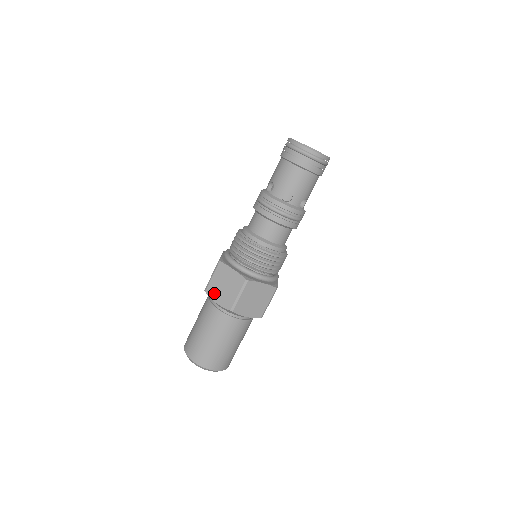
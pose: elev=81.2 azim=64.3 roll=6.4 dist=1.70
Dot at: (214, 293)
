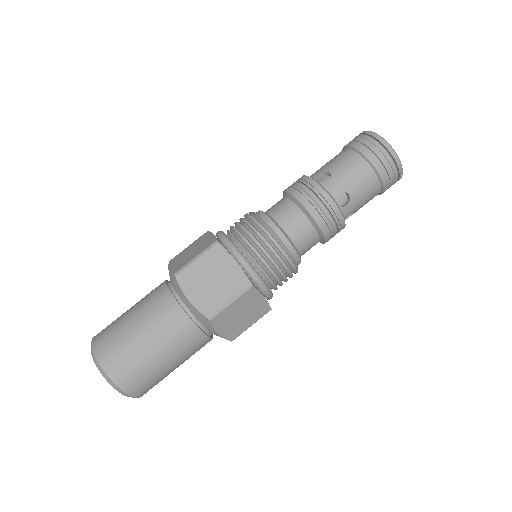
Dot at: (190, 284)
